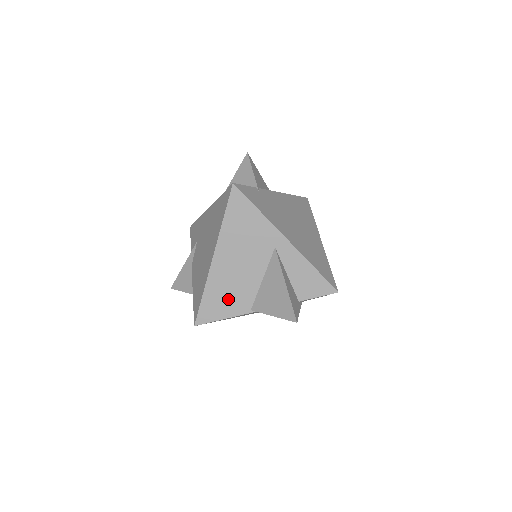
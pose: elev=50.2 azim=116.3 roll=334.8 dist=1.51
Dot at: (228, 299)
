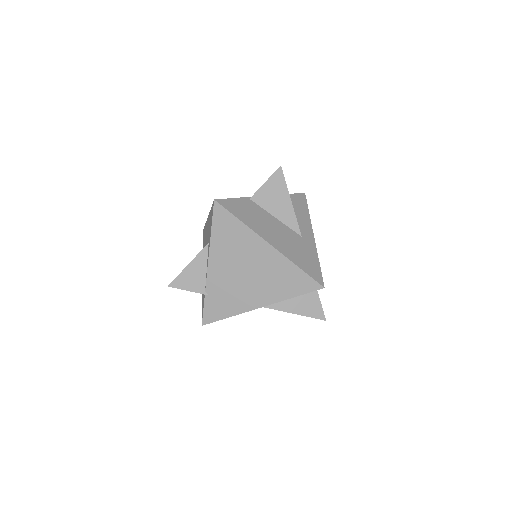
Dot at: occluded
